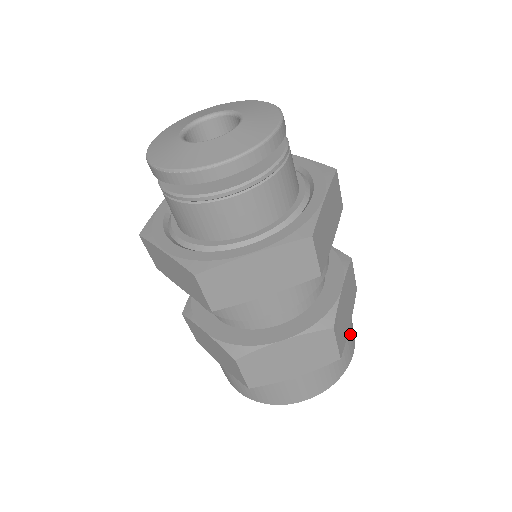
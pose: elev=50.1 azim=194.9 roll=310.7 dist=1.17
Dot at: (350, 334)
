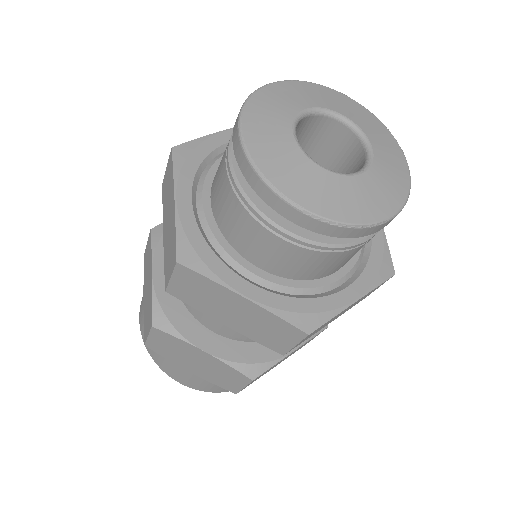
Dot at: occluded
